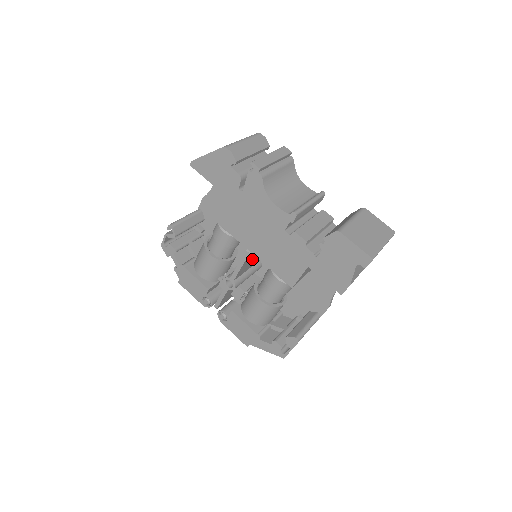
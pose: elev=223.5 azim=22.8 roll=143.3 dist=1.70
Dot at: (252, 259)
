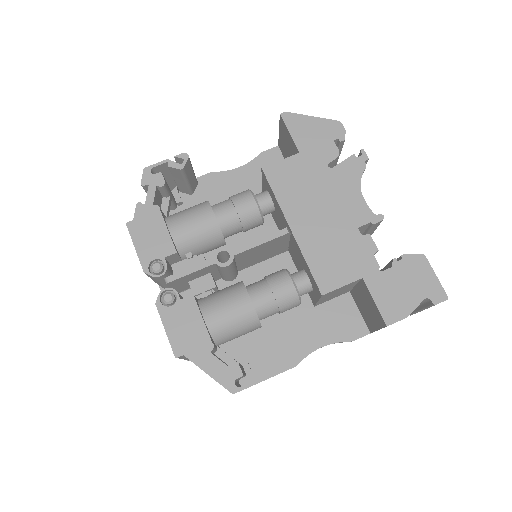
Dot at: (260, 252)
